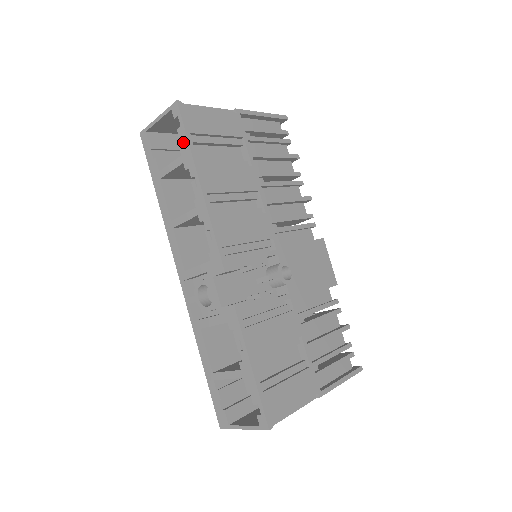
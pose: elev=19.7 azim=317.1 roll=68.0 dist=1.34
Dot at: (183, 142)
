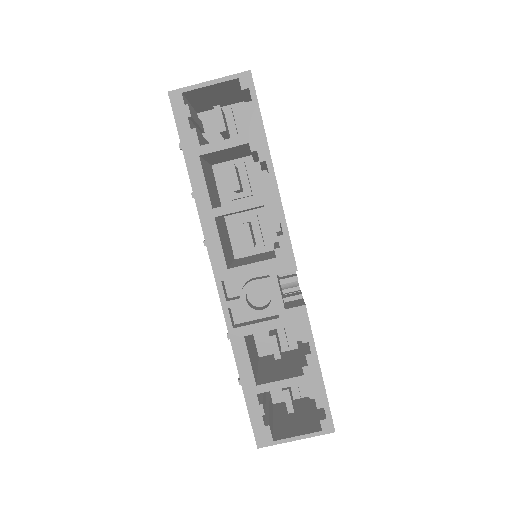
Dot at: (253, 119)
